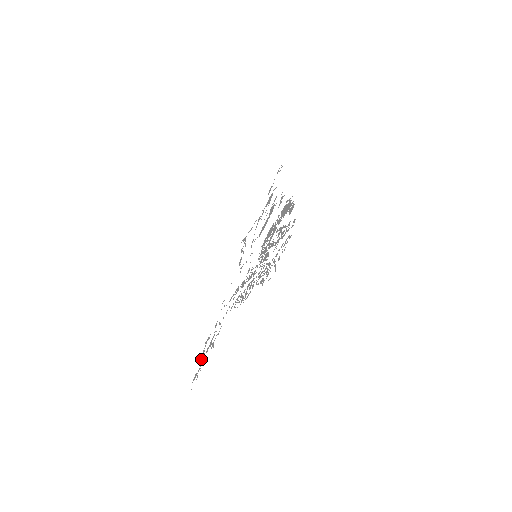
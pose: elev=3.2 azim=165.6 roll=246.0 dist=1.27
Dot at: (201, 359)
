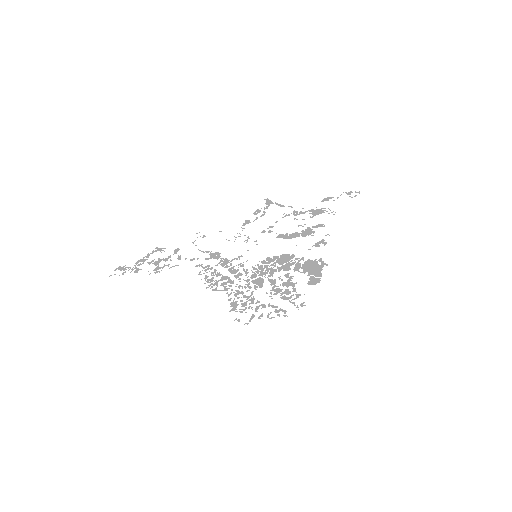
Dot at: (140, 260)
